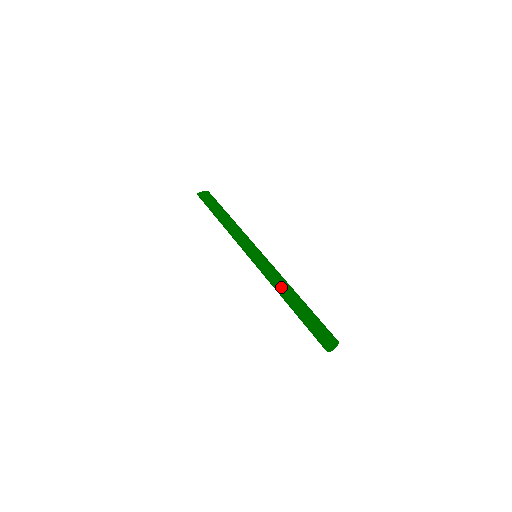
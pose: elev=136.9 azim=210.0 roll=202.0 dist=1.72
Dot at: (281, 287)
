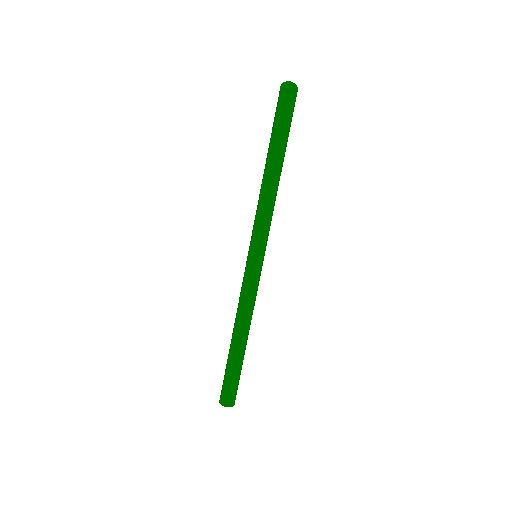
Dot at: (236, 320)
